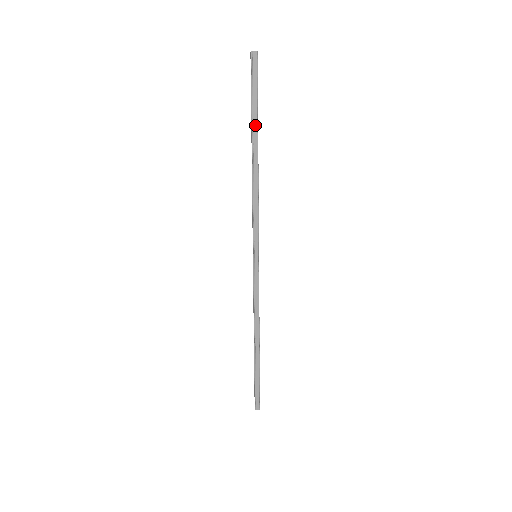
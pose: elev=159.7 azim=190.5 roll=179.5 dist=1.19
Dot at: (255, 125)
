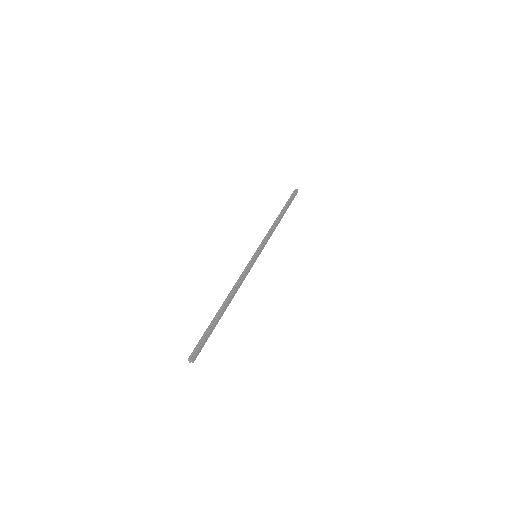
Dot at: (287, 208)
